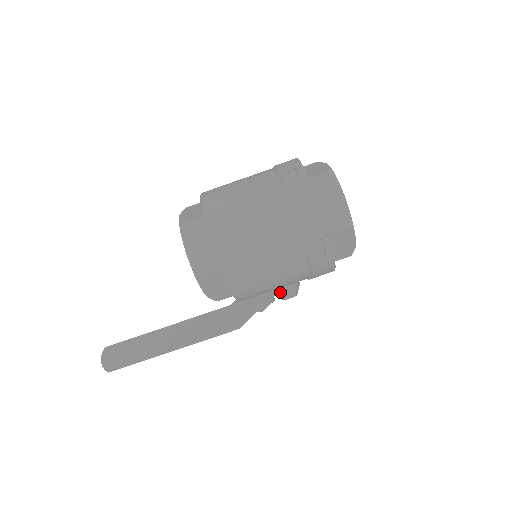
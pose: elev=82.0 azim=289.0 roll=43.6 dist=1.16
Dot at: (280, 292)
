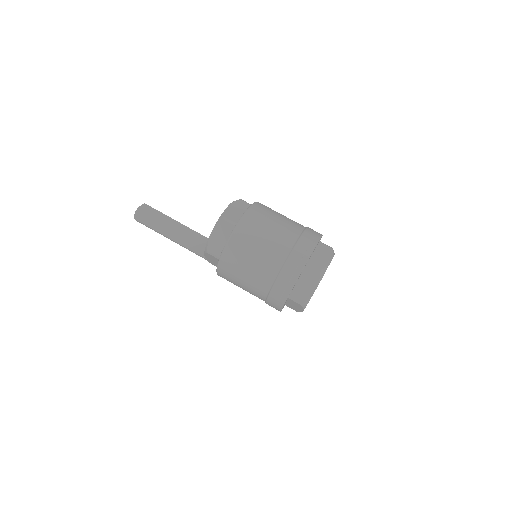
Dot at: occluded
